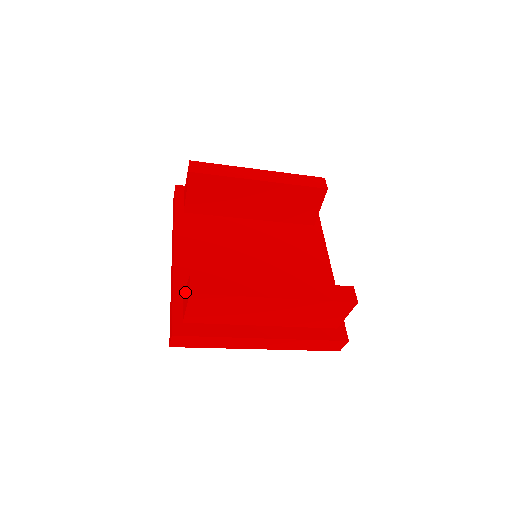
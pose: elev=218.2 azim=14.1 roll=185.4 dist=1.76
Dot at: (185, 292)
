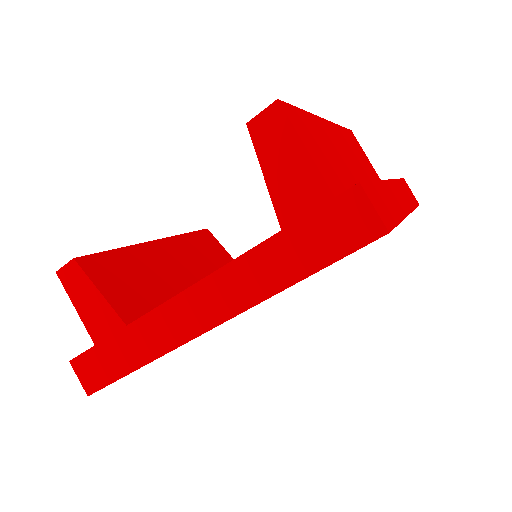
Dot at: (274, 182)
